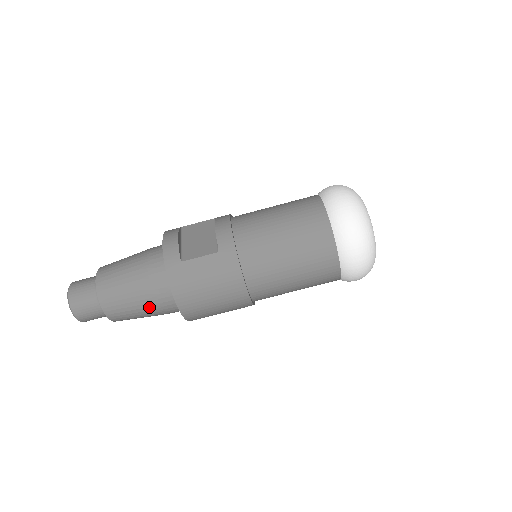
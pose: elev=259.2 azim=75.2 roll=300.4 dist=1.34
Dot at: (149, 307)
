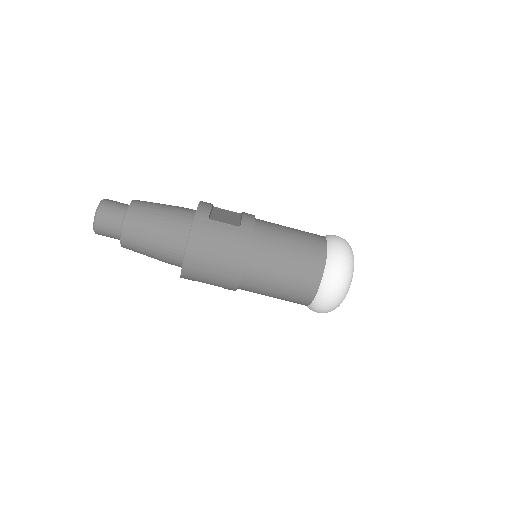
Dot at: (160, 242)
